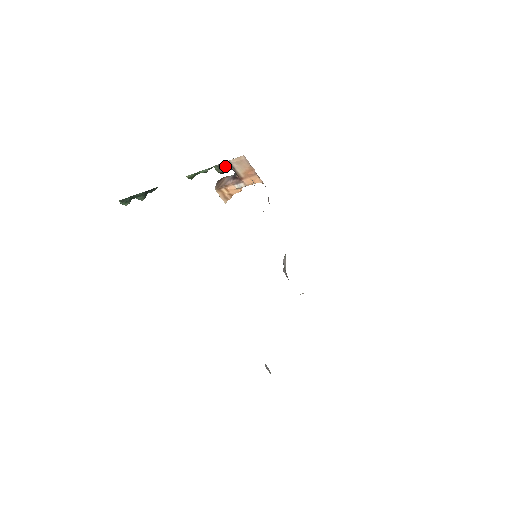
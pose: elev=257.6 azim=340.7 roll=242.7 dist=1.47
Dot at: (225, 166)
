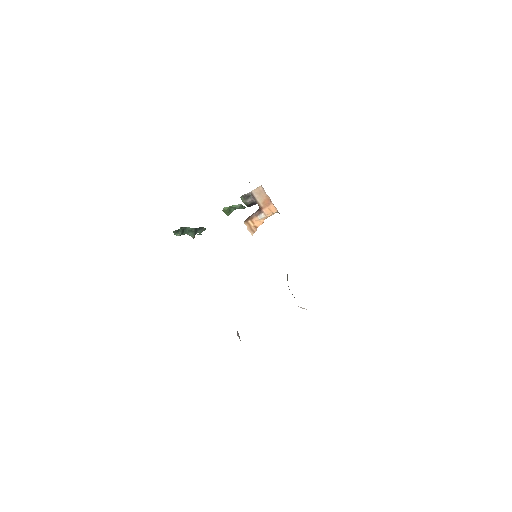
Dot at: (249, 197)
